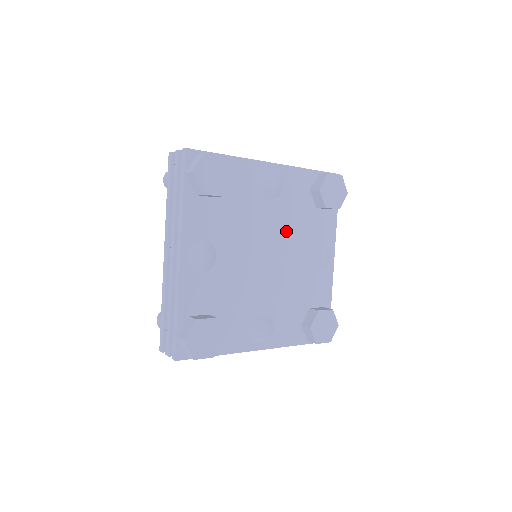
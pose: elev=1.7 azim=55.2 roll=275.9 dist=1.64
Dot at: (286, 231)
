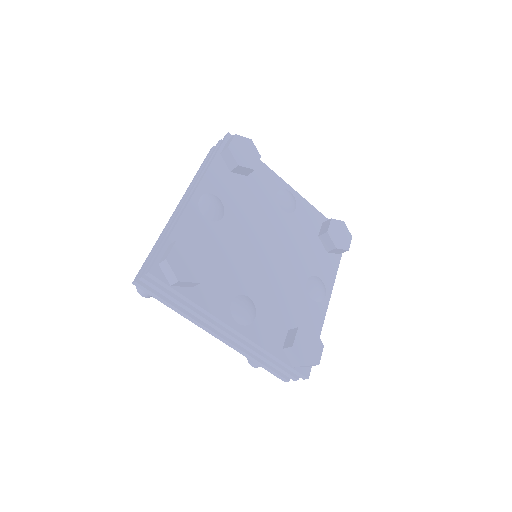
Dot at: (254, 218)
